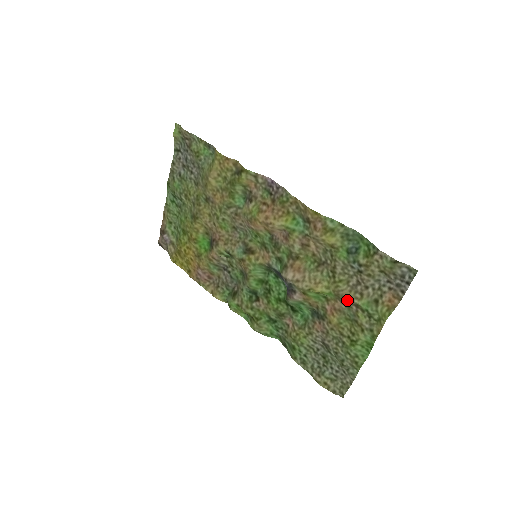
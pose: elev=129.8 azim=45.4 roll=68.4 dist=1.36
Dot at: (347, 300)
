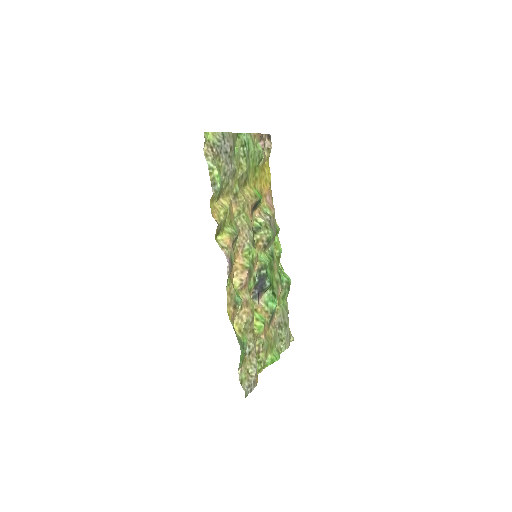
Dot at: (258, 344)
